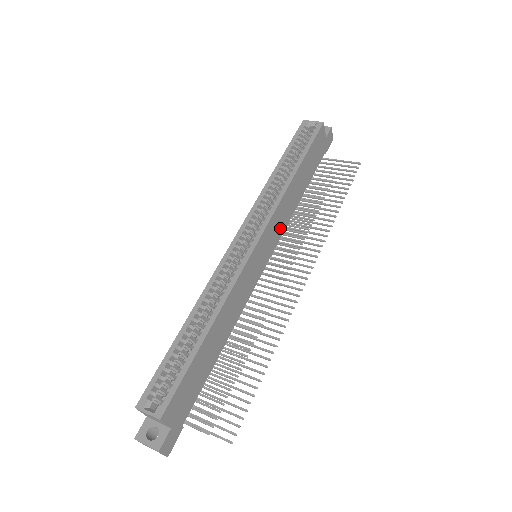
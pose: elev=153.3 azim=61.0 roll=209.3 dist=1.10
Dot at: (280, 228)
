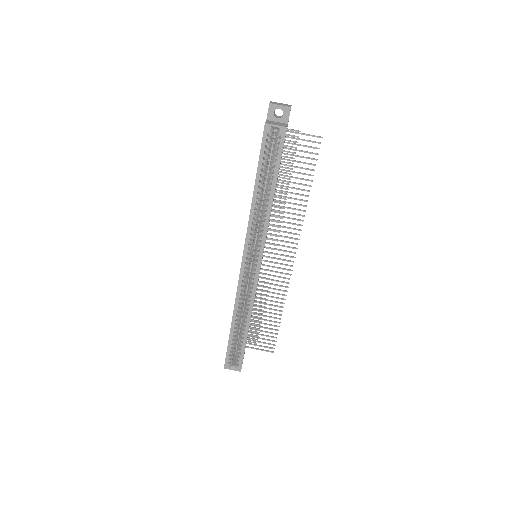
Dot at: occluded
